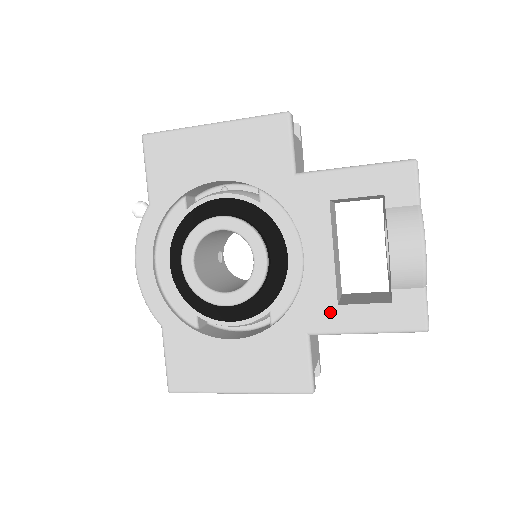
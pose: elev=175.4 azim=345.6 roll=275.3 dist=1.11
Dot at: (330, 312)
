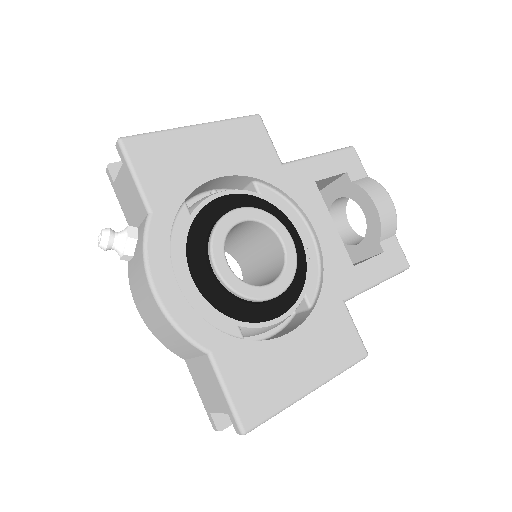
Dot at: (351, 274)
